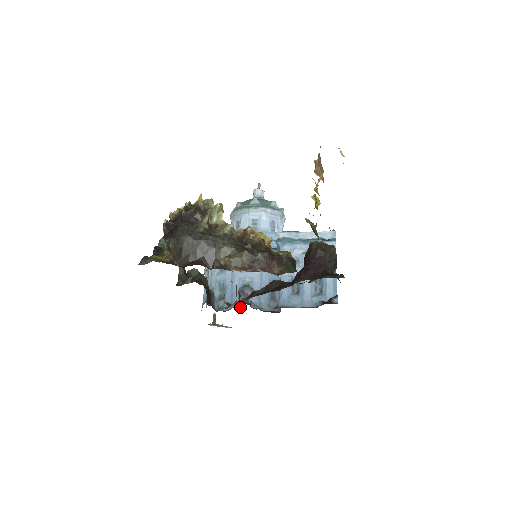
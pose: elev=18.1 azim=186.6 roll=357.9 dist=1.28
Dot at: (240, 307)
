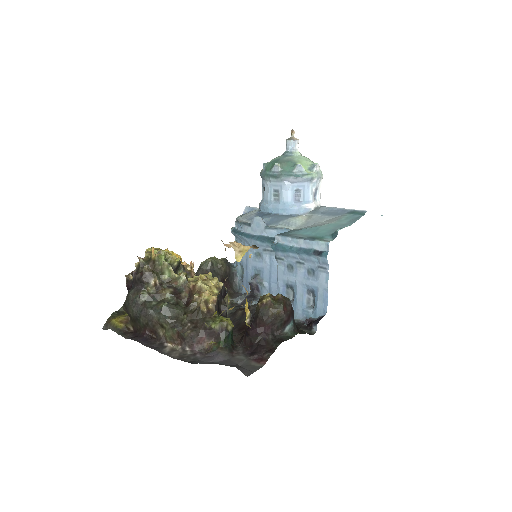
Dot at: (244, 304)
